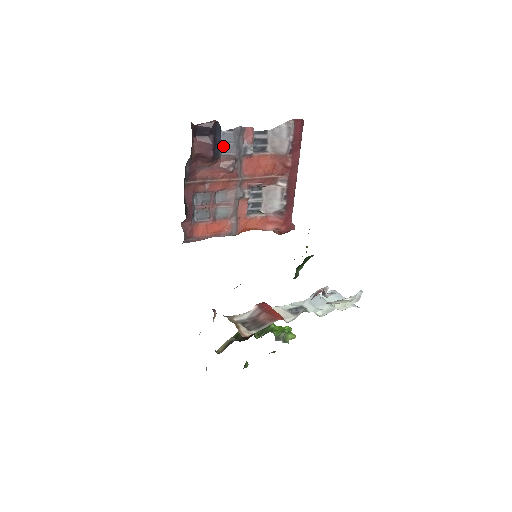
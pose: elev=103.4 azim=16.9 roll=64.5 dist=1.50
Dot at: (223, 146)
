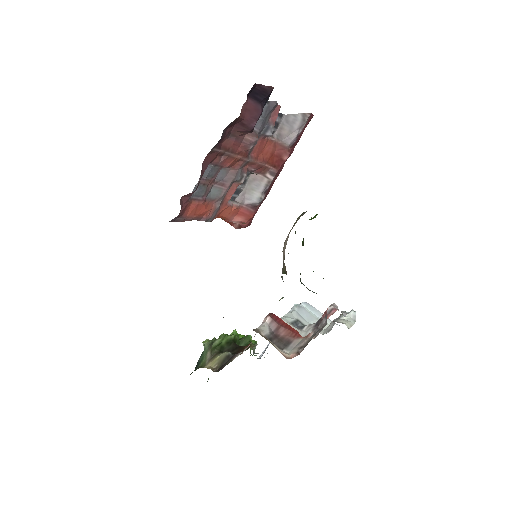
Dot at: occluded
